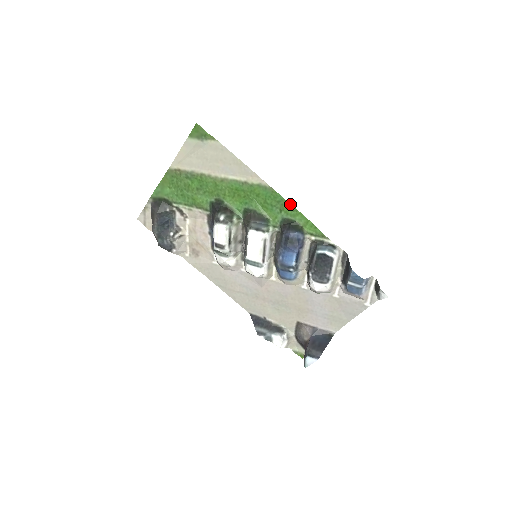
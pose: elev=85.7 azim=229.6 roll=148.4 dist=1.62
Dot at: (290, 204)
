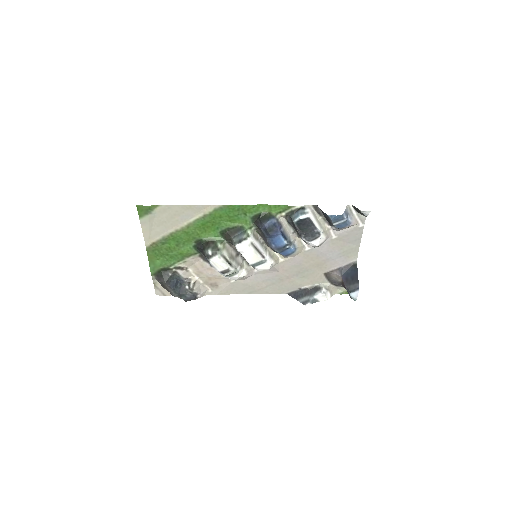
Dot at: (247, 205)
